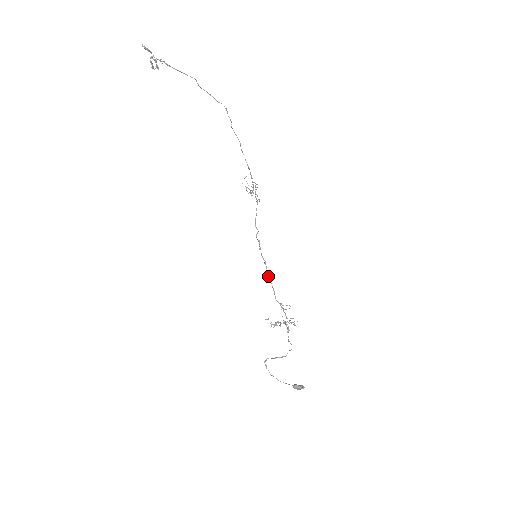
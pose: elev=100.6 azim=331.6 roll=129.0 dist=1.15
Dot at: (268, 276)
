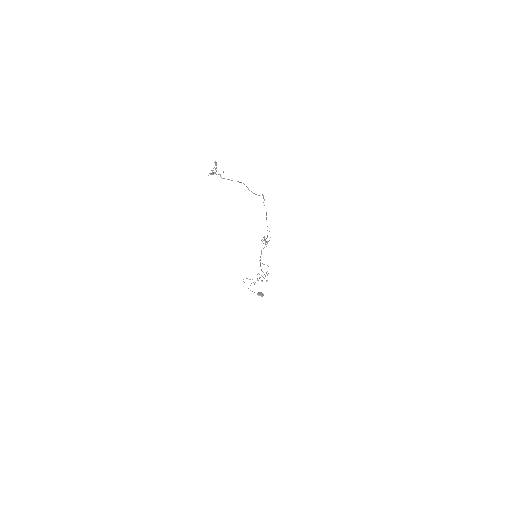
Dot at: (260, 266)
